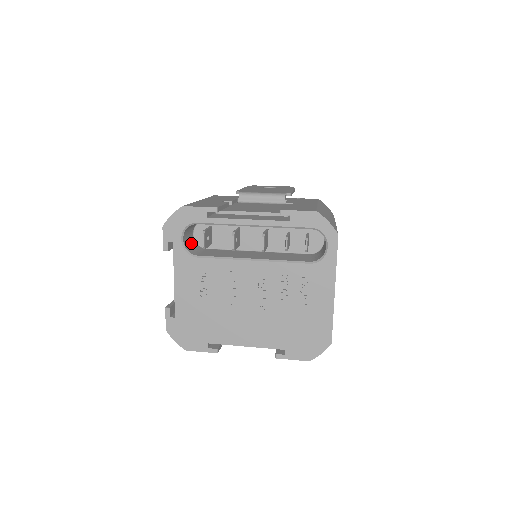
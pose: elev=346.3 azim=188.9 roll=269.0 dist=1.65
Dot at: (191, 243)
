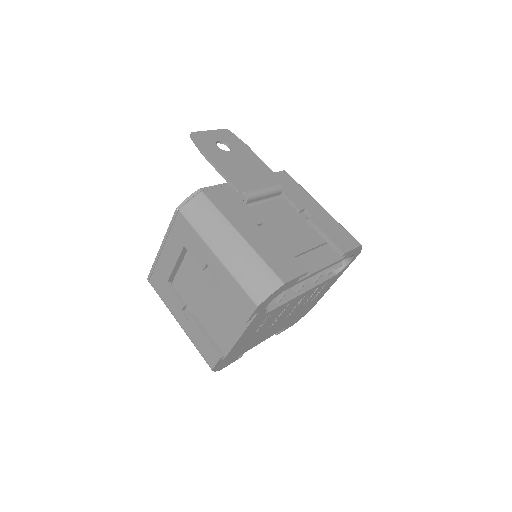
Dot at: occluded
